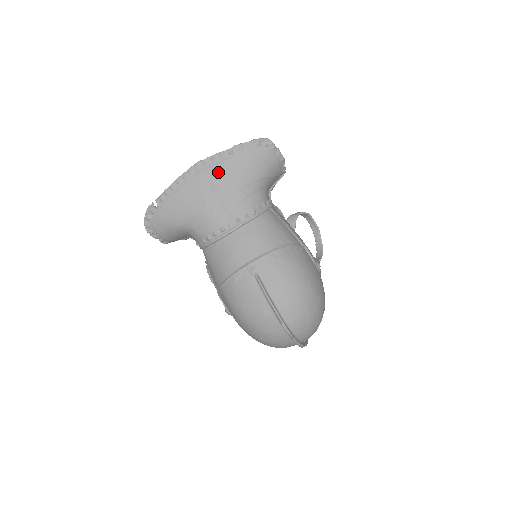
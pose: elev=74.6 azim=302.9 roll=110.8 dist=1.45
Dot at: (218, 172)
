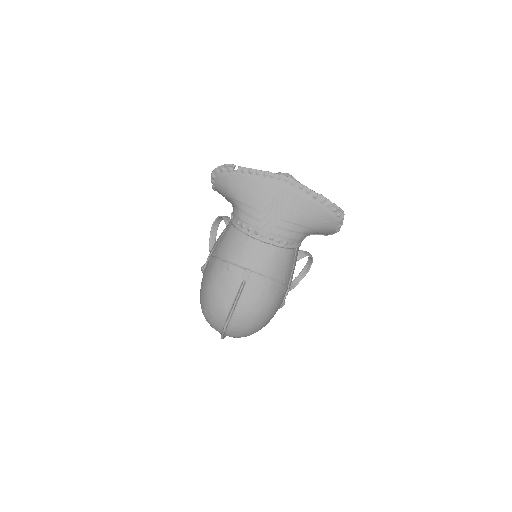
Dot at: (294, 198)
